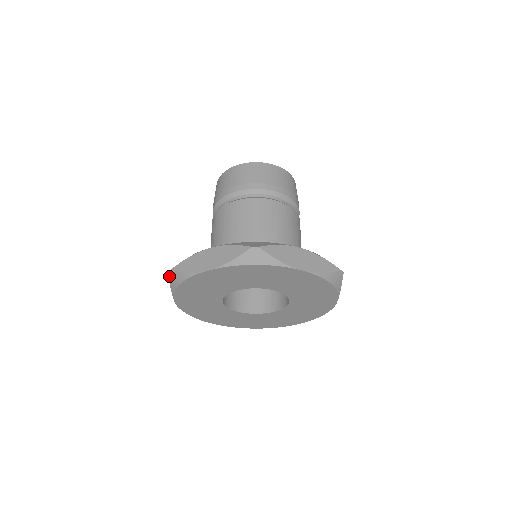
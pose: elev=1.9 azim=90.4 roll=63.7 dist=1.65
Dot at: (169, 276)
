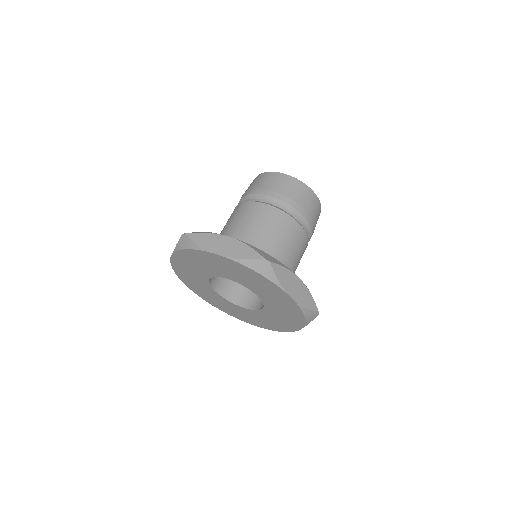
Dot at: occluded
